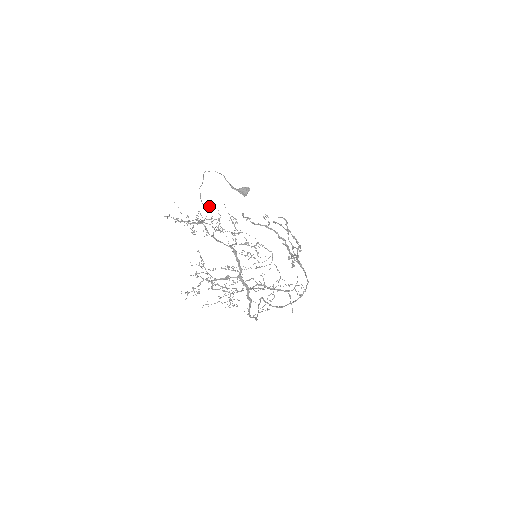
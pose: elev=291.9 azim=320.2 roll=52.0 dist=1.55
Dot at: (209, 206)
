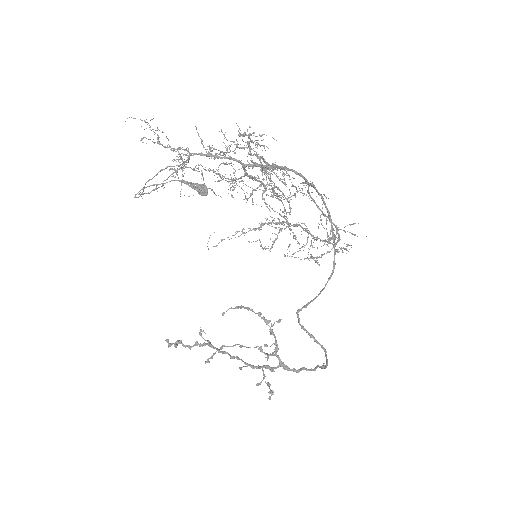
Dot at: occluded
